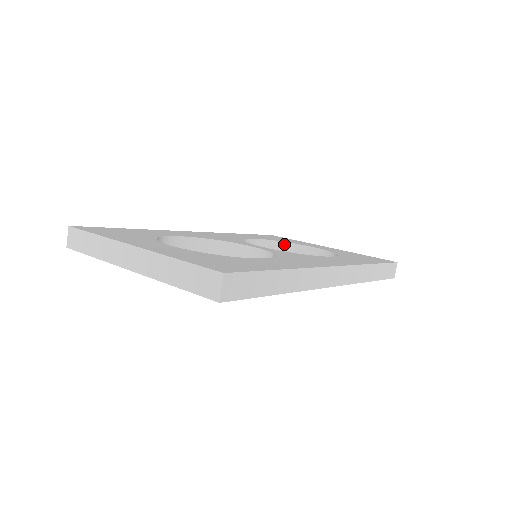
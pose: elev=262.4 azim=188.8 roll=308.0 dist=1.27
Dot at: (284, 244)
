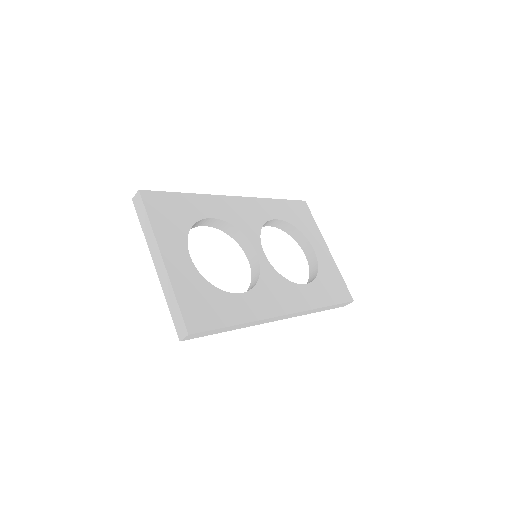
Dot at: (297, 231)
